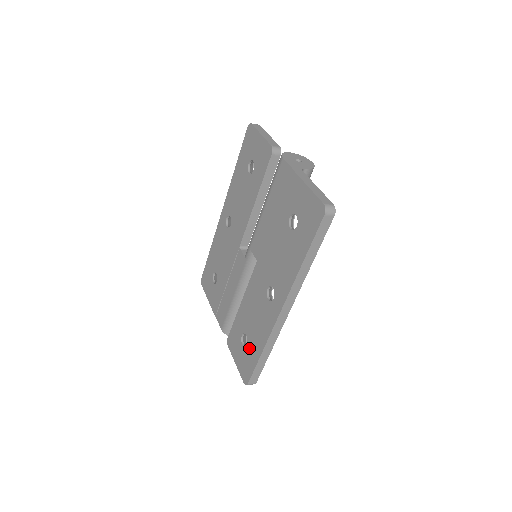
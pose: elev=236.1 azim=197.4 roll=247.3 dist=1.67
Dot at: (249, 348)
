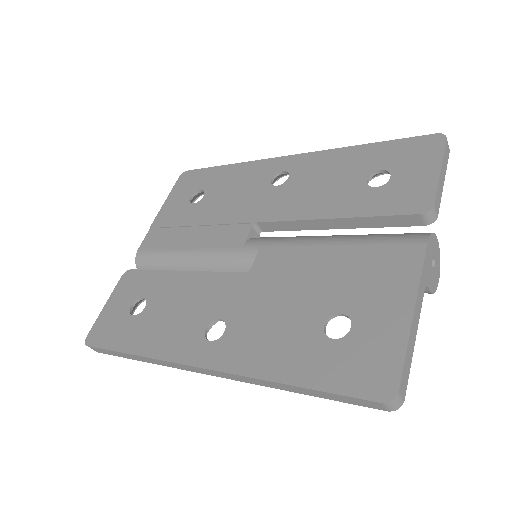
Dot at: (131, 323)
